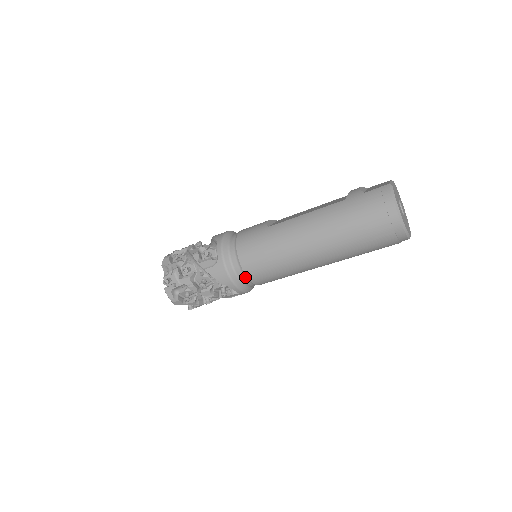
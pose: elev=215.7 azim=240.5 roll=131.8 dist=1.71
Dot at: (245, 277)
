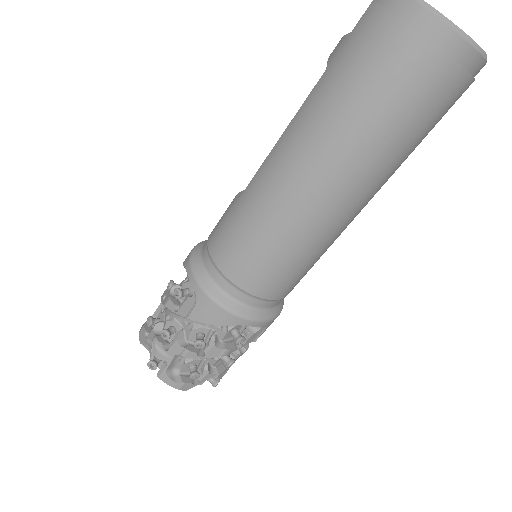
Dot at: (250, 297)
